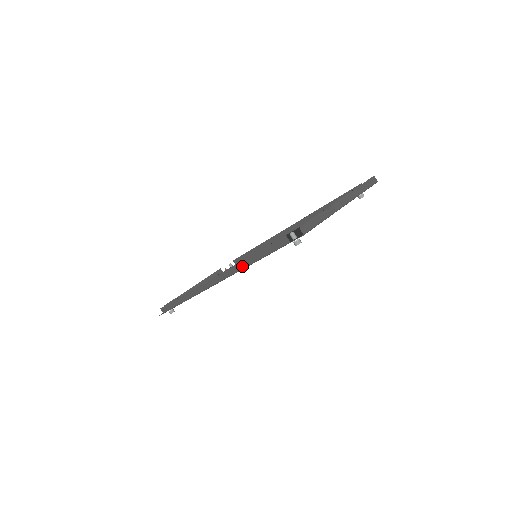
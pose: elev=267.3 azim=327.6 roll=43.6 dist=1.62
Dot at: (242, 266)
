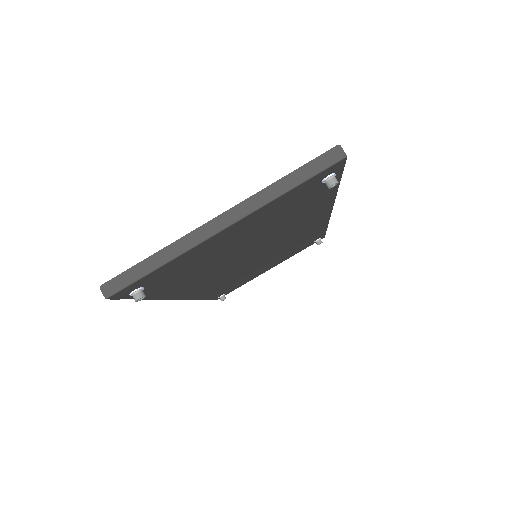
Dot at: occluded
